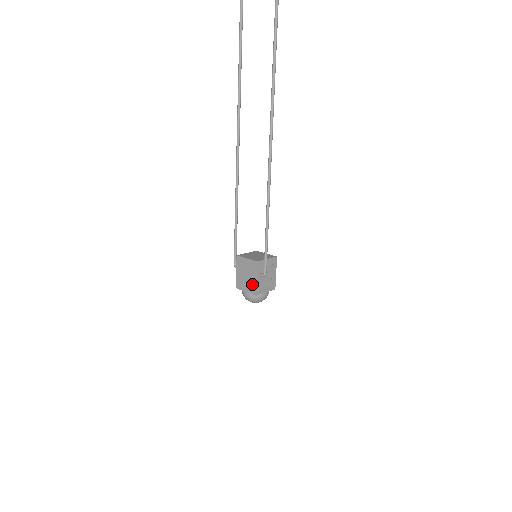
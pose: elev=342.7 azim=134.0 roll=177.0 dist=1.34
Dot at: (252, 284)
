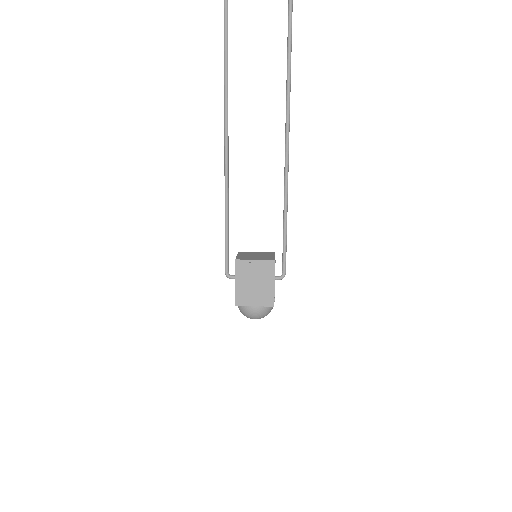
Dot at: (267, 293)
